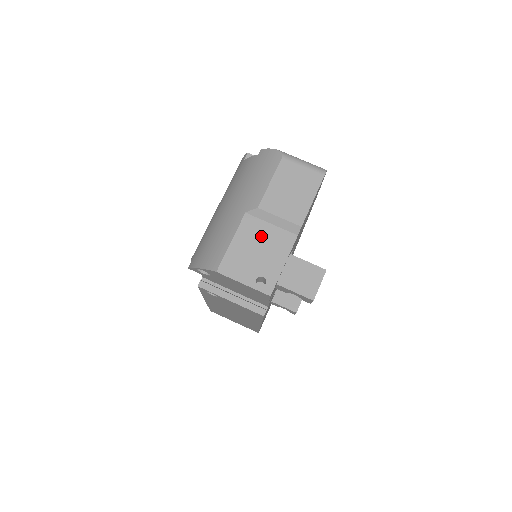
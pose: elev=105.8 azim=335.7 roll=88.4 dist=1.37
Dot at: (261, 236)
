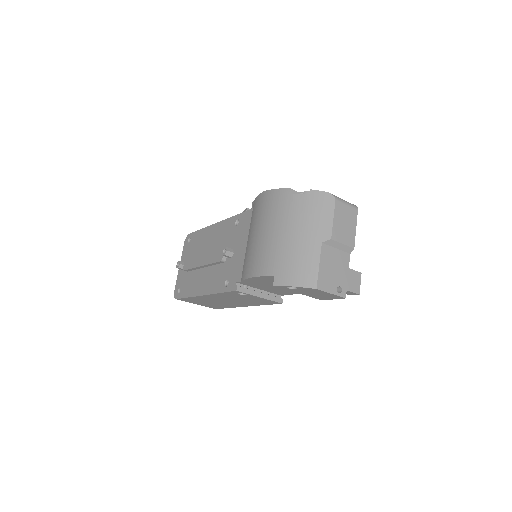
Dot at: (333, 258)
